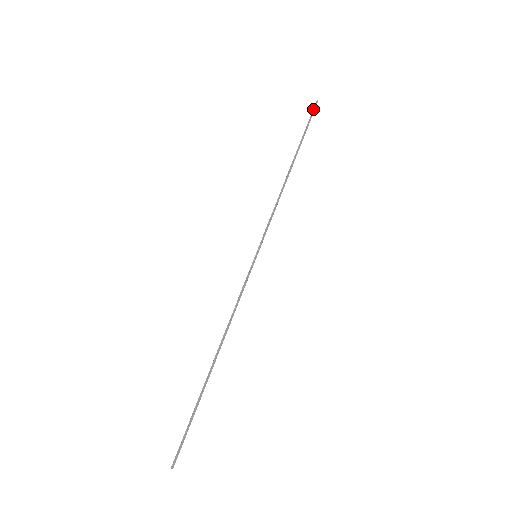
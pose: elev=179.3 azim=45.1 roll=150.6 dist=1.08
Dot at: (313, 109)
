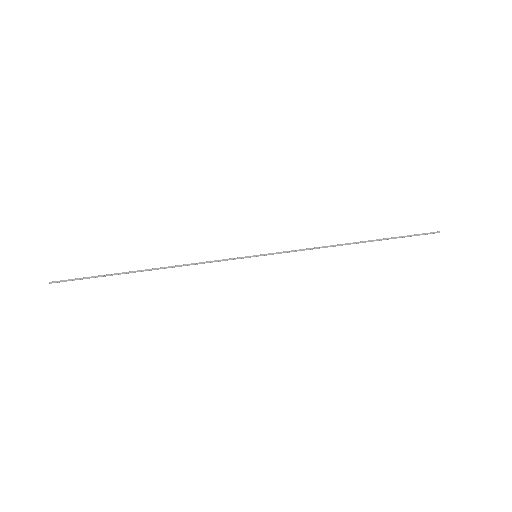
Dot at: occluded
